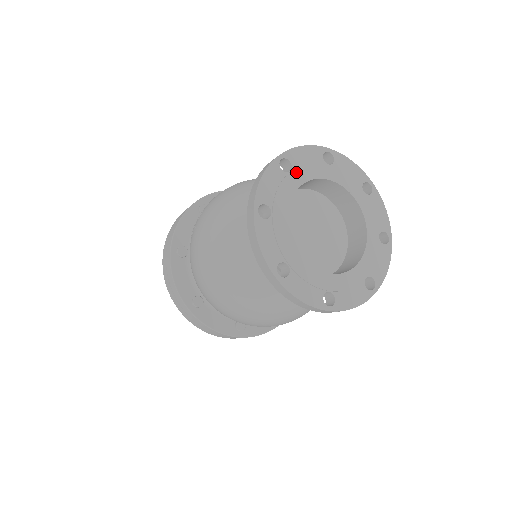
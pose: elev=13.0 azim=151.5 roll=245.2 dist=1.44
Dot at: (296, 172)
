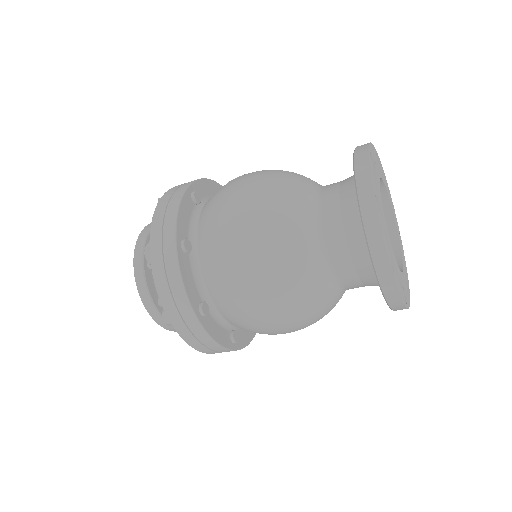
Dot at: (382, 171)
